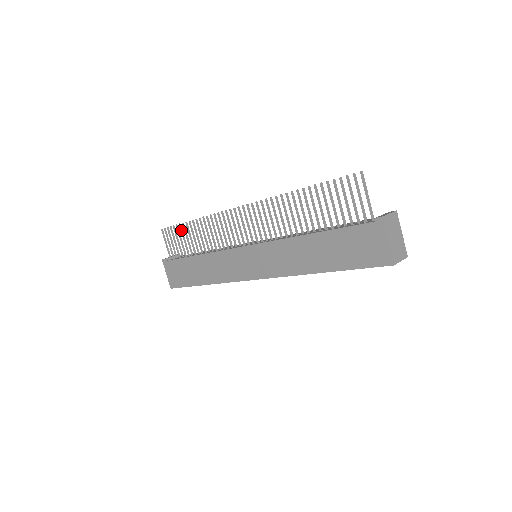
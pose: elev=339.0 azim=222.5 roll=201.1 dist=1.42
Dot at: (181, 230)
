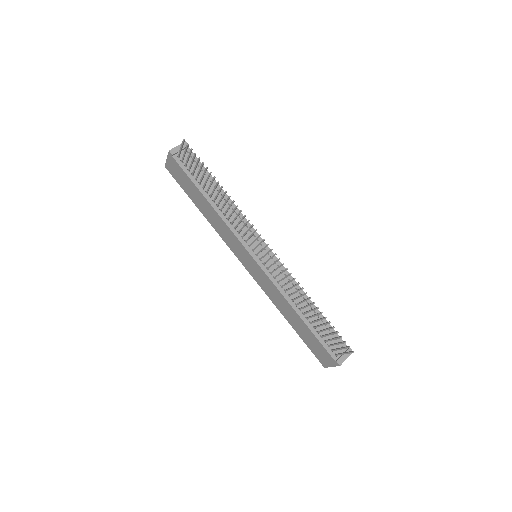
Dot at: (205, 172)
